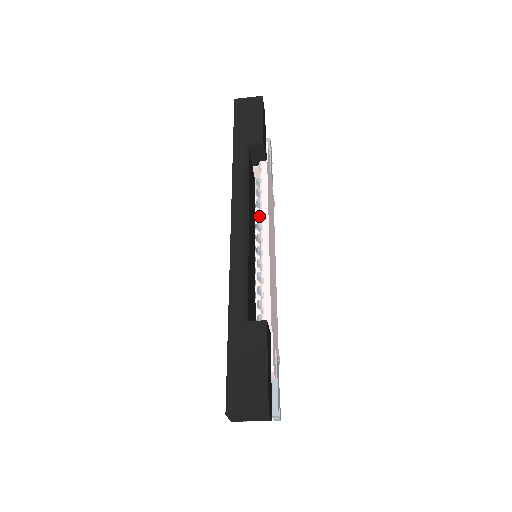
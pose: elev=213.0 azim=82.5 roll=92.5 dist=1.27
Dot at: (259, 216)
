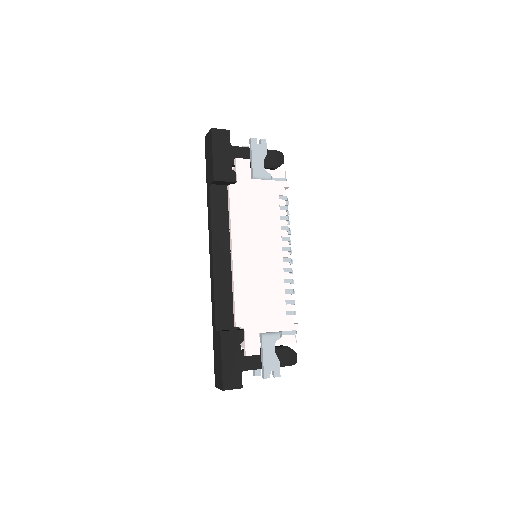
Dot at: occluded
